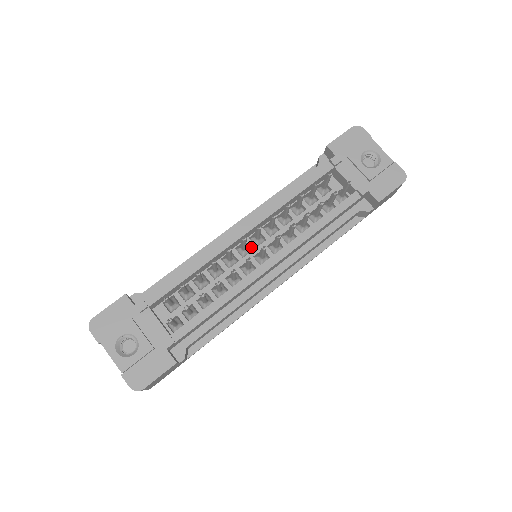
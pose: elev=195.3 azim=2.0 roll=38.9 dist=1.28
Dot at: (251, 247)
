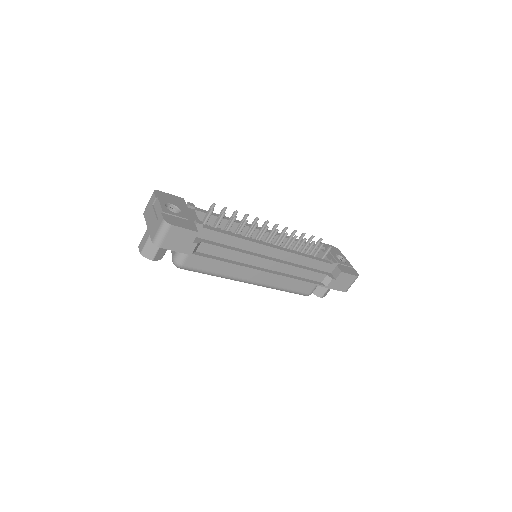
Dot at: occluded
